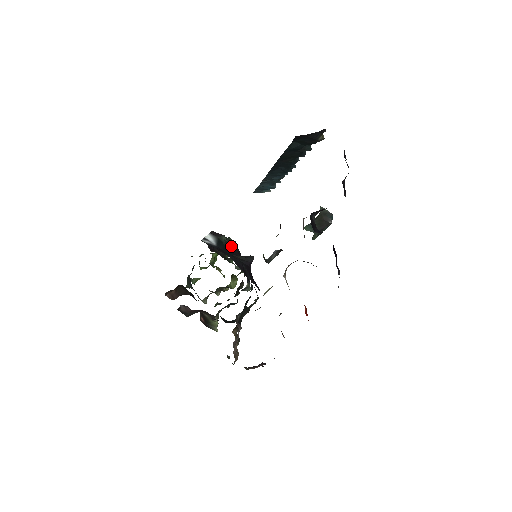
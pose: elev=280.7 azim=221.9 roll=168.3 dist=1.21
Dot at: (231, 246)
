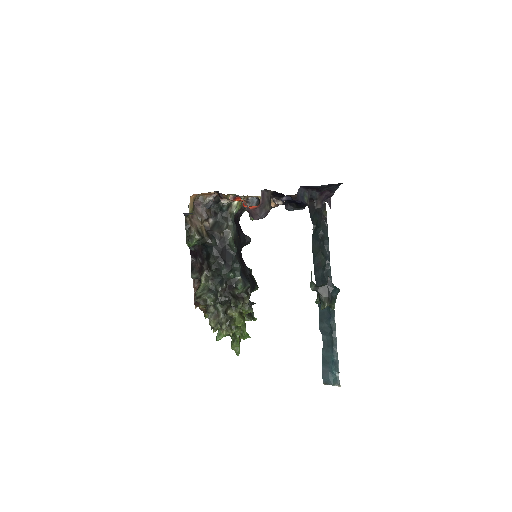
Dot at: (251, 275)
